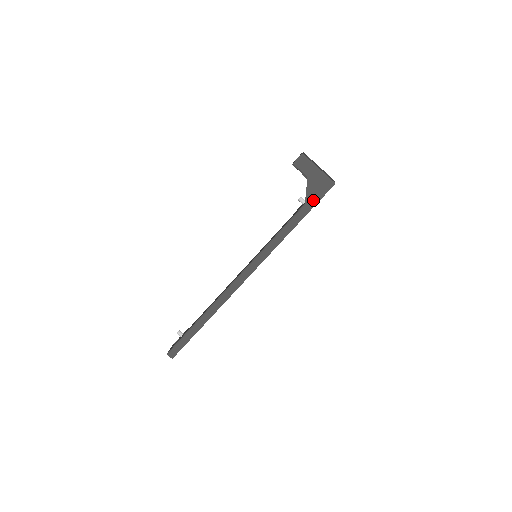
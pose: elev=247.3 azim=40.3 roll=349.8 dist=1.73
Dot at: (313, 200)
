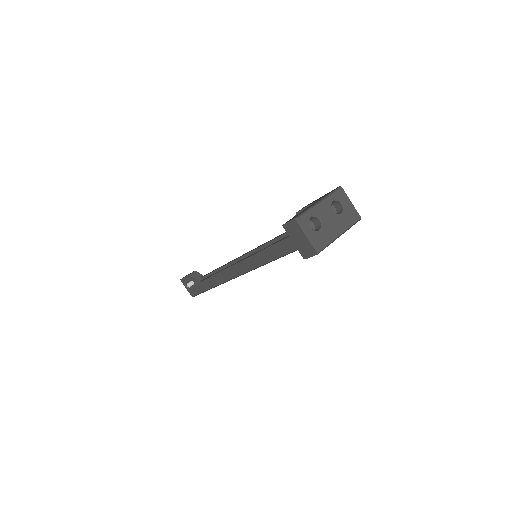
Dot at: occluded
